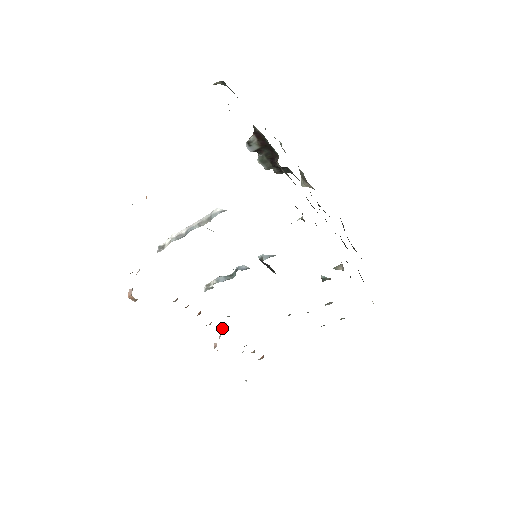
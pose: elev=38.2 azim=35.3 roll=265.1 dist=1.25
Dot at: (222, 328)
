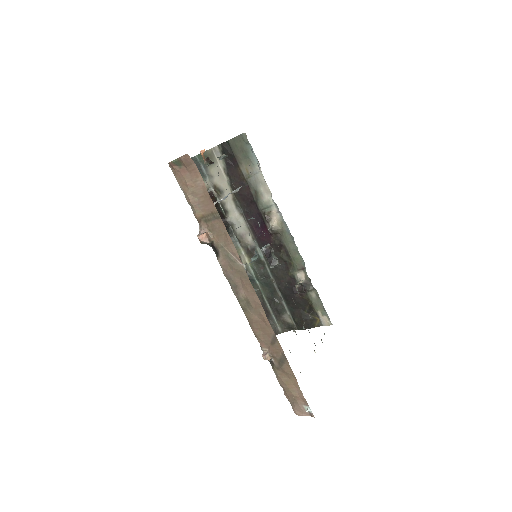
Dot at: occluded
